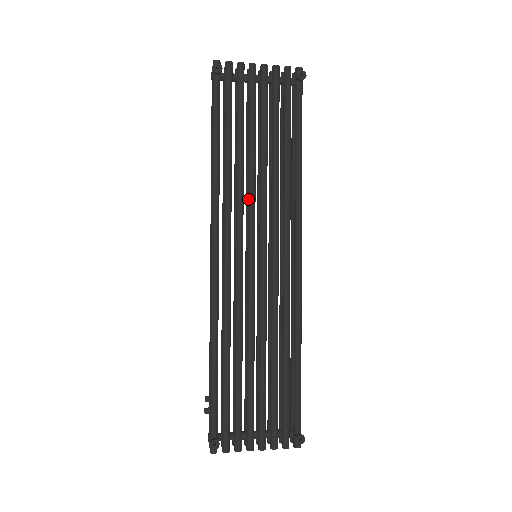
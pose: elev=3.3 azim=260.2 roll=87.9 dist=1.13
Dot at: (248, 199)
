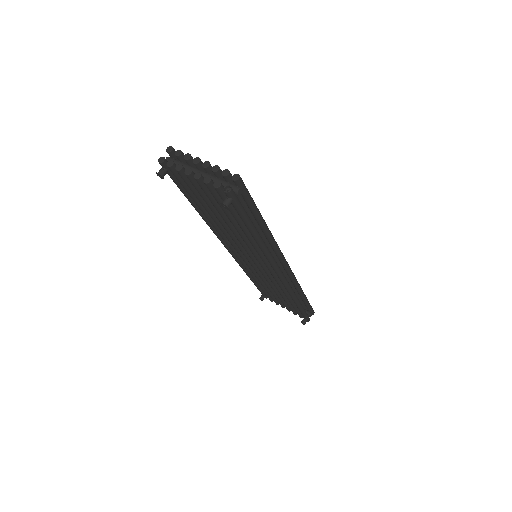
Dot at: occluded
